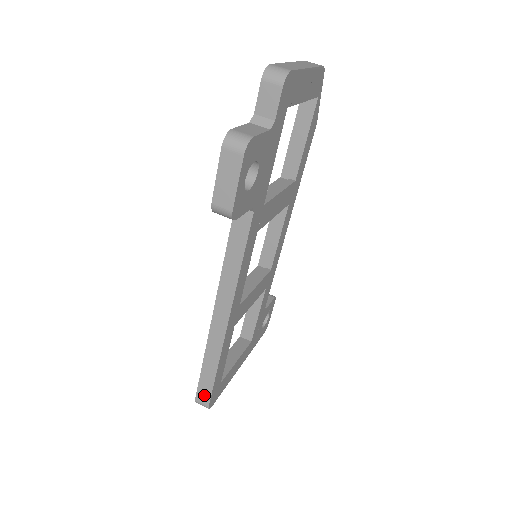
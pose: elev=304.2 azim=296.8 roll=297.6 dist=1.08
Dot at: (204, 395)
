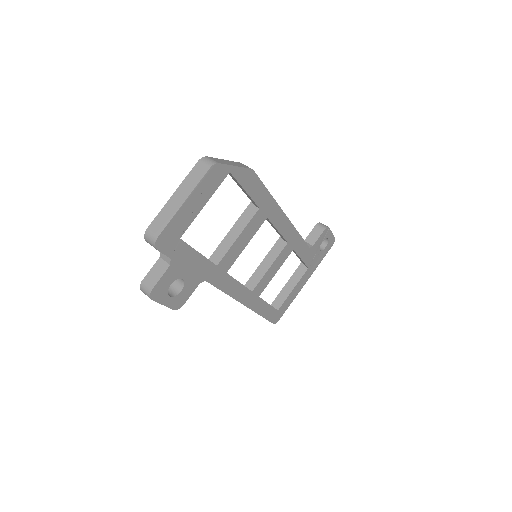
Dot at: occluded
